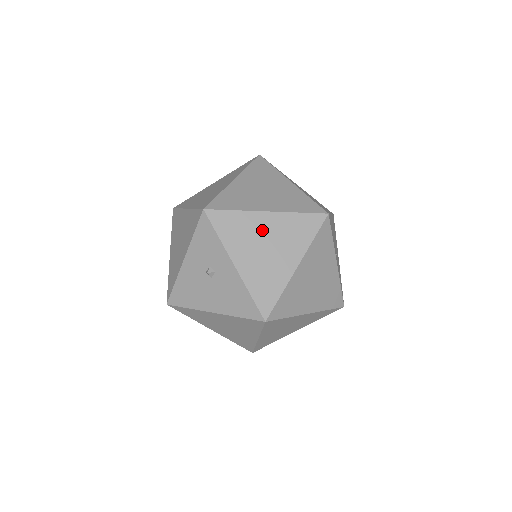
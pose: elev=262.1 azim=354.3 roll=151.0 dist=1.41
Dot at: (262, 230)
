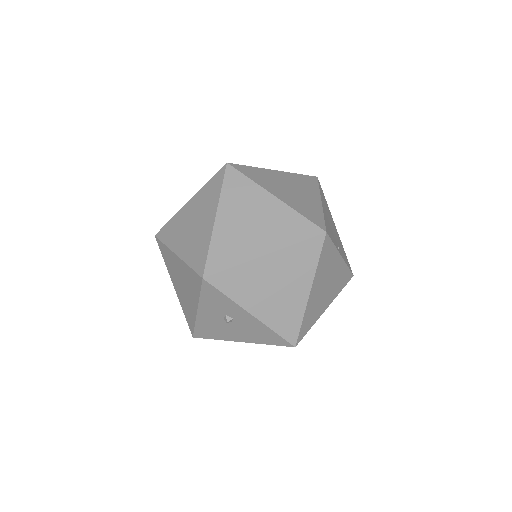
Dot at: (266, 274)
